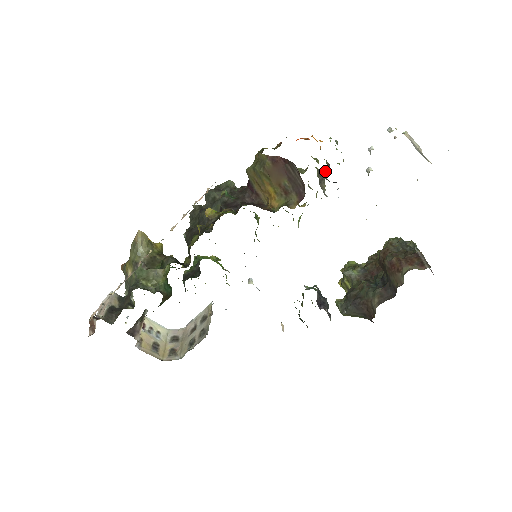
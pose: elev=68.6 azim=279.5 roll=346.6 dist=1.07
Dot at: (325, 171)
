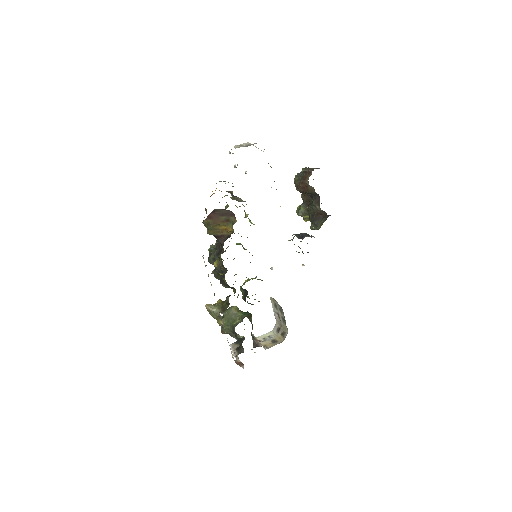
Dot at: (232, 195)
